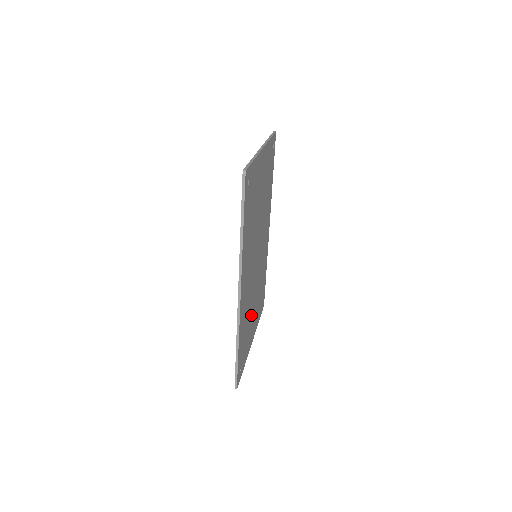
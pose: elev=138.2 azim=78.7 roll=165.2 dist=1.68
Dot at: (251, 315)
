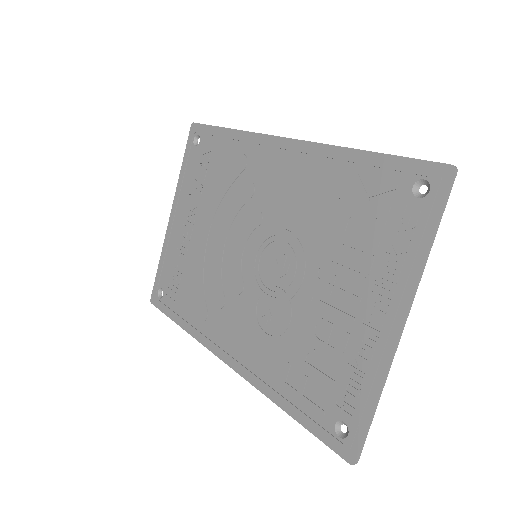
Dot at: (337, 264)
